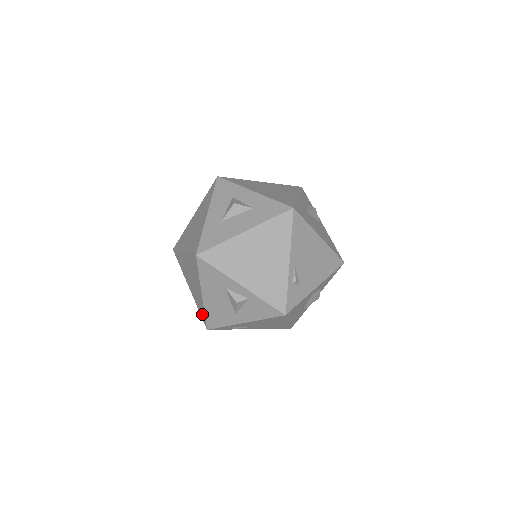
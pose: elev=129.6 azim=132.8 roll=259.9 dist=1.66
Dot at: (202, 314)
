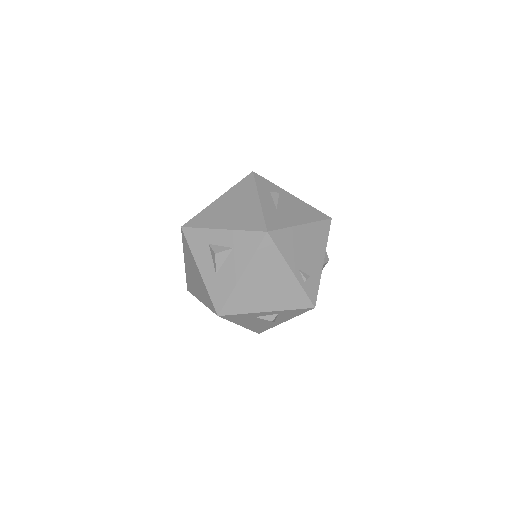
Dot at: occluded
